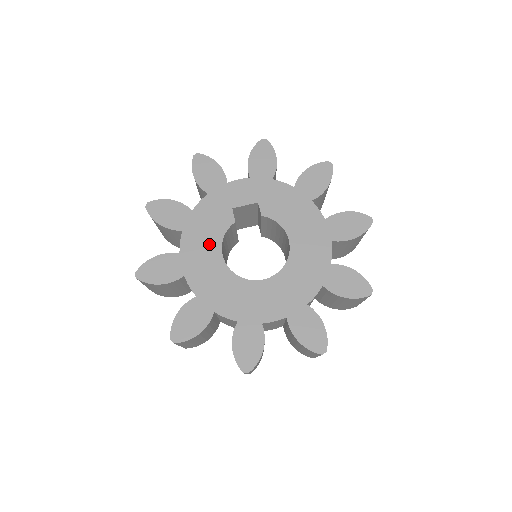
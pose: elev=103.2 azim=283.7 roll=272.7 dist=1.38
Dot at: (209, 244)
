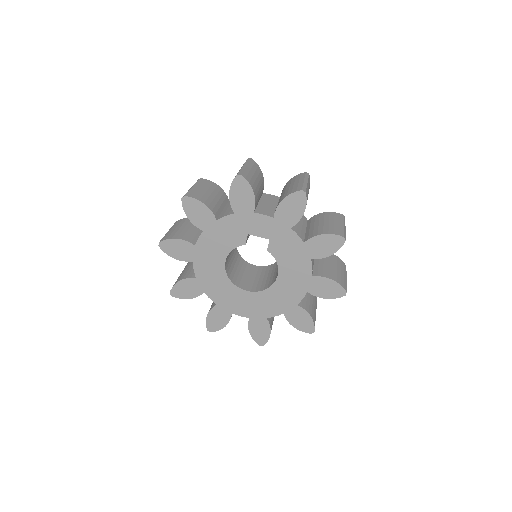
Dot at: (219, 250)
